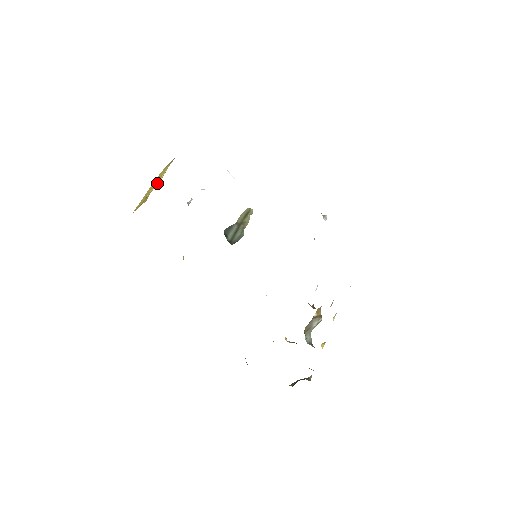
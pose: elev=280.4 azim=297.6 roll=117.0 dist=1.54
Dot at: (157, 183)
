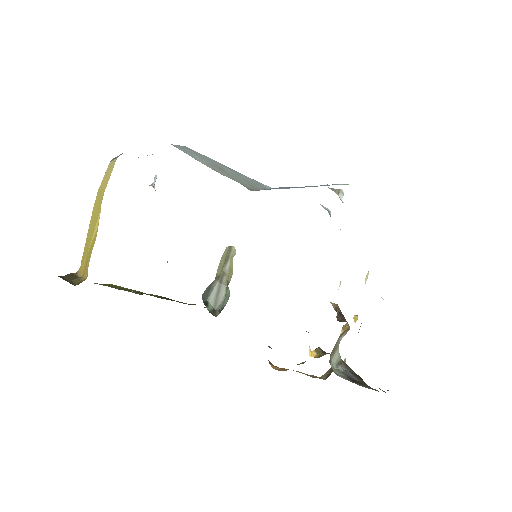
Dot at: (94, 233)
